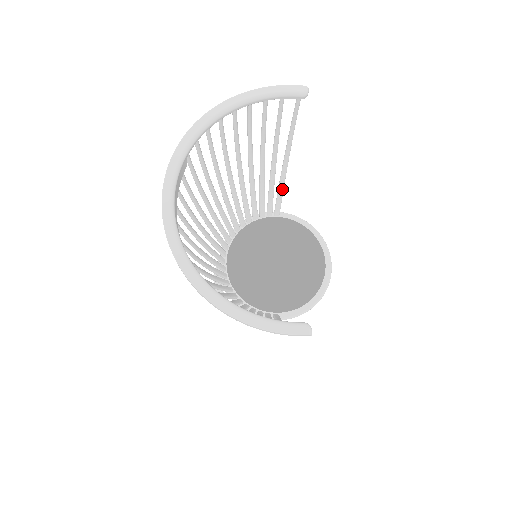
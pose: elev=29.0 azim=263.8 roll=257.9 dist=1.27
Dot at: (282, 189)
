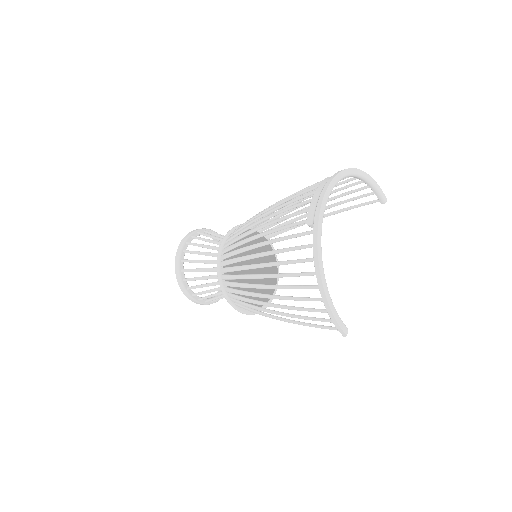
Dot at: (293, 228)
